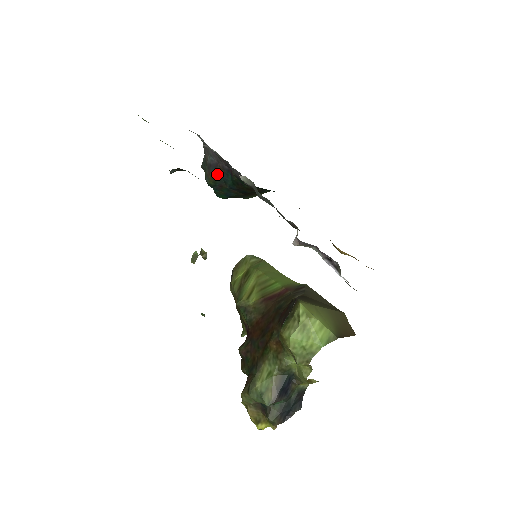
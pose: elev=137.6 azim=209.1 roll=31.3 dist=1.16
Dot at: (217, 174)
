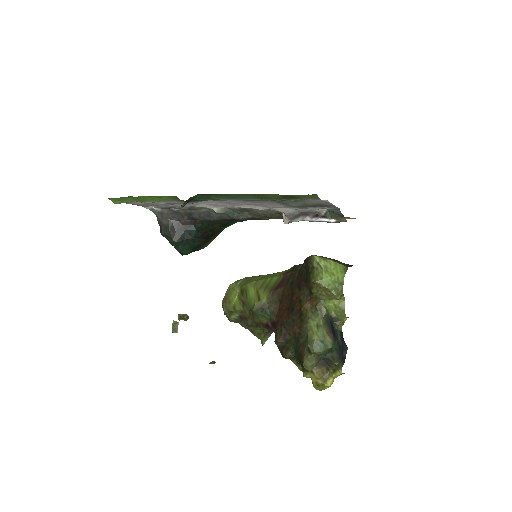
Dot at: (181, 230)
